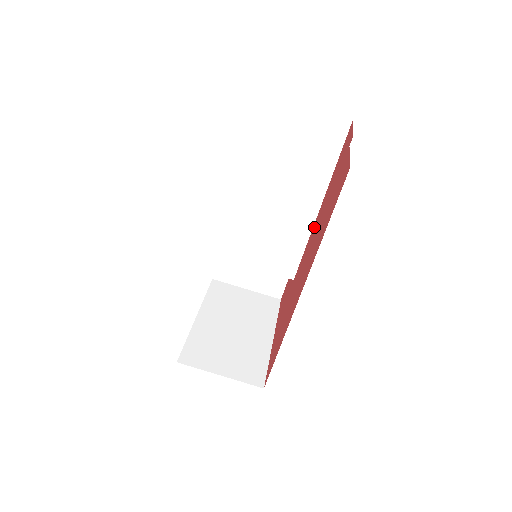
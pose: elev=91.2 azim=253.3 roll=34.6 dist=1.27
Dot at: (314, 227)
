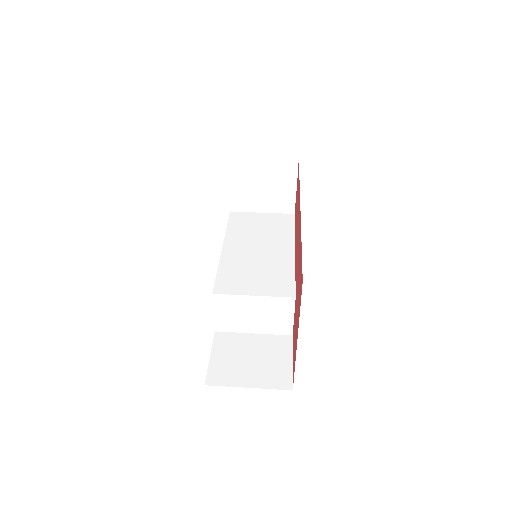
Dot at: occluded
